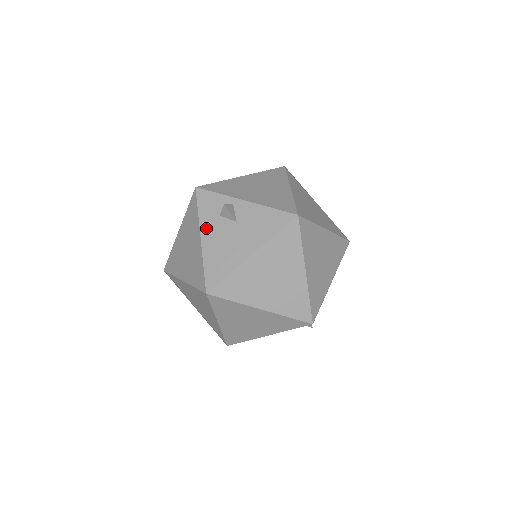
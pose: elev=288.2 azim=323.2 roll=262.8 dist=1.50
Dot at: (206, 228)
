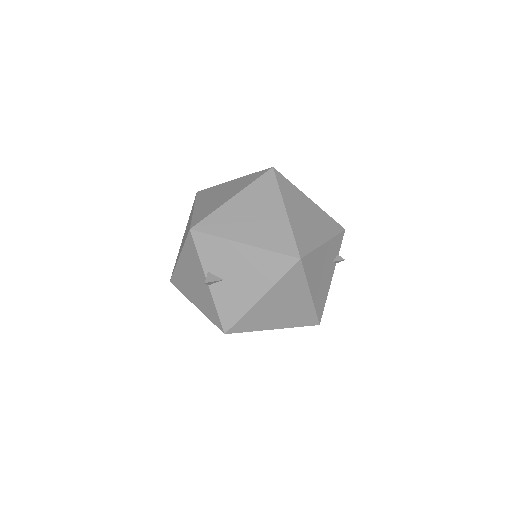
Dot at: occluded
